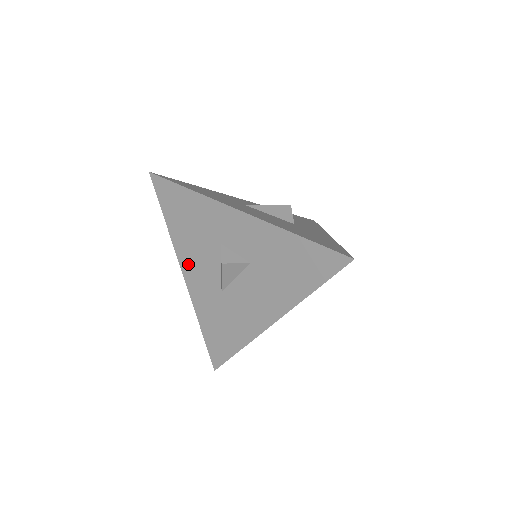
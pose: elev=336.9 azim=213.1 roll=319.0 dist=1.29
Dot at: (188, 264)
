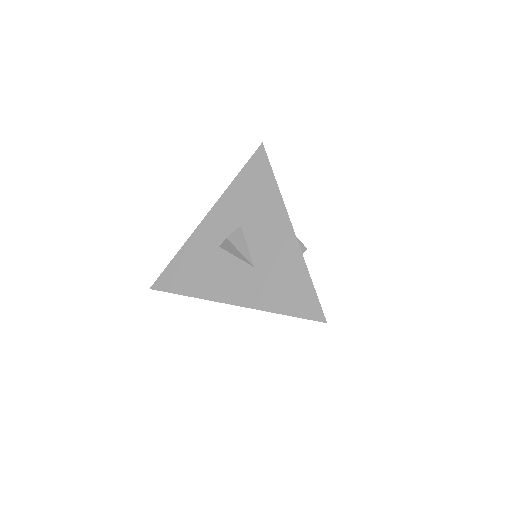
Dot at: (223, 292)
